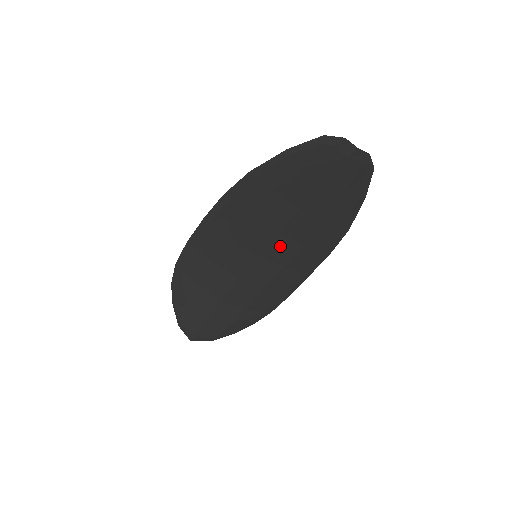
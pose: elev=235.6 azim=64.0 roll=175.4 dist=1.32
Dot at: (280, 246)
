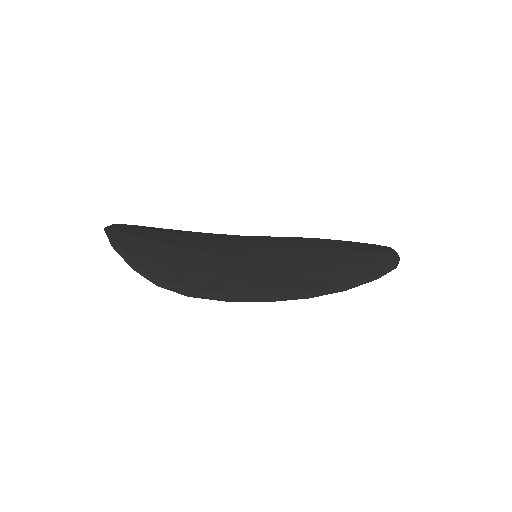
Dot at: (282, 265)
